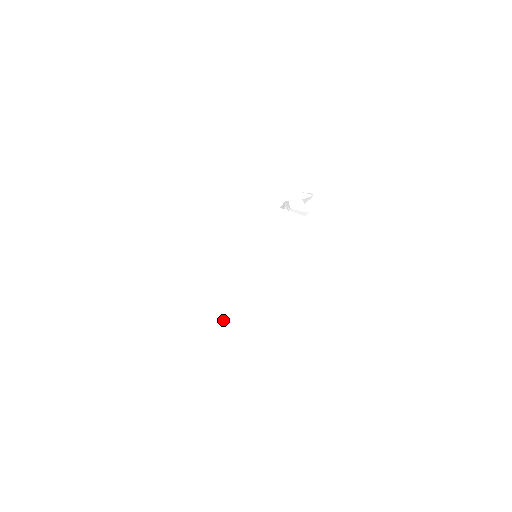
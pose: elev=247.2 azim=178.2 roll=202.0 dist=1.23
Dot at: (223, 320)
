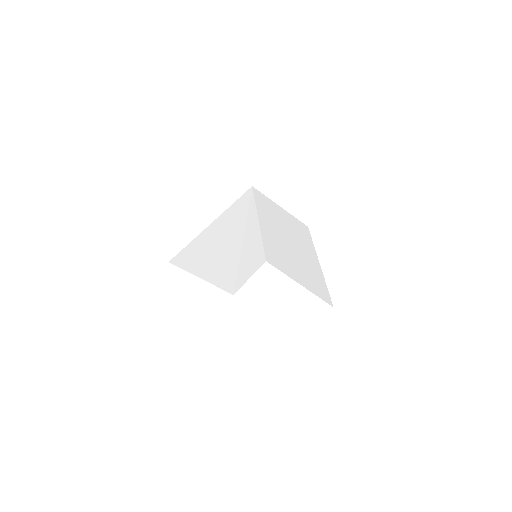
Dot at: (318, 271)
